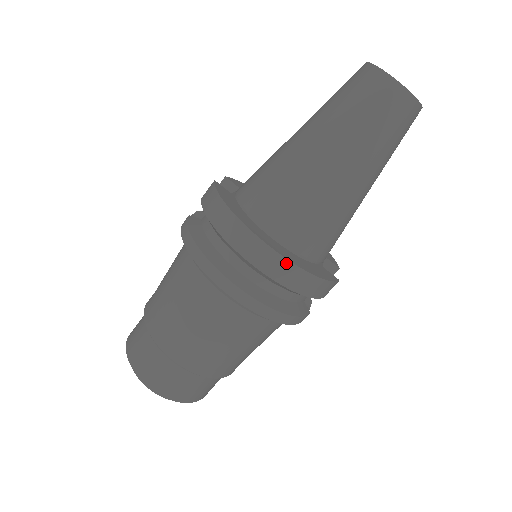
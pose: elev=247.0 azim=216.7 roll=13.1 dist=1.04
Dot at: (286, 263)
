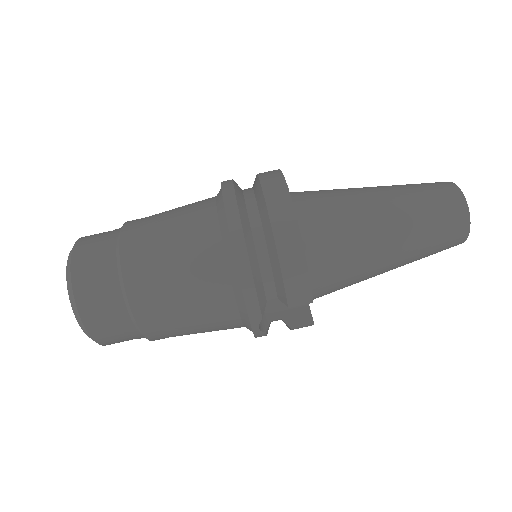
Dot at: (292, 216)
